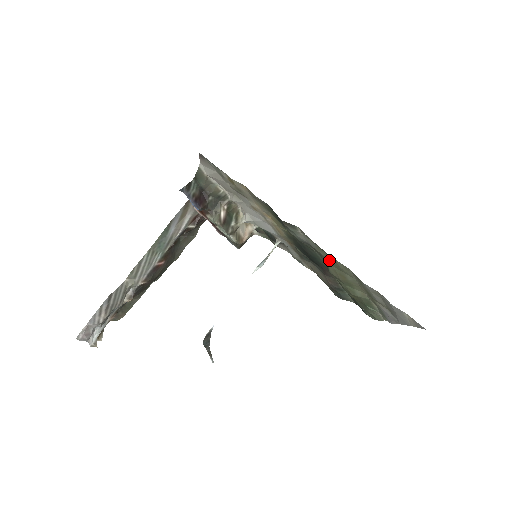
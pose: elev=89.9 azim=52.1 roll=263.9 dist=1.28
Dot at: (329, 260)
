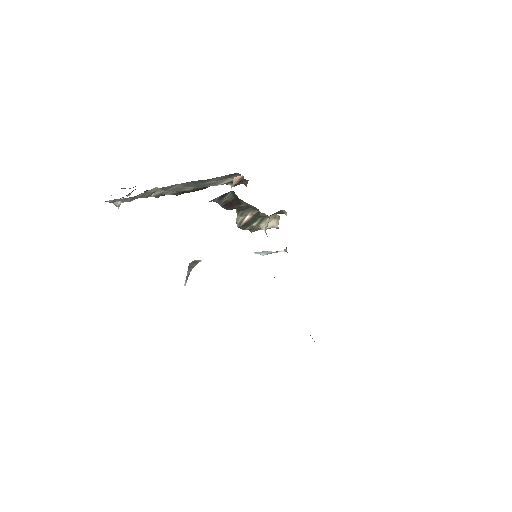
Dot at: occluded
